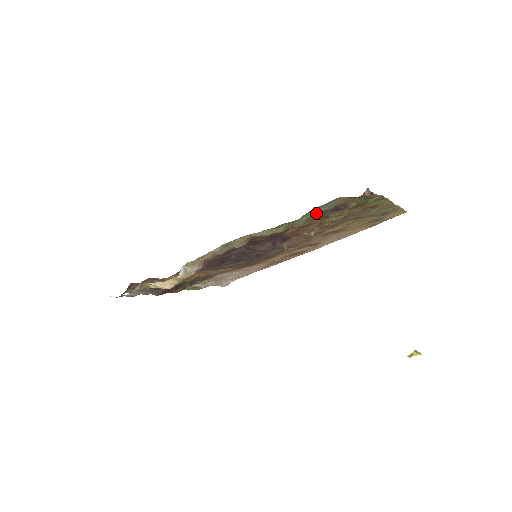
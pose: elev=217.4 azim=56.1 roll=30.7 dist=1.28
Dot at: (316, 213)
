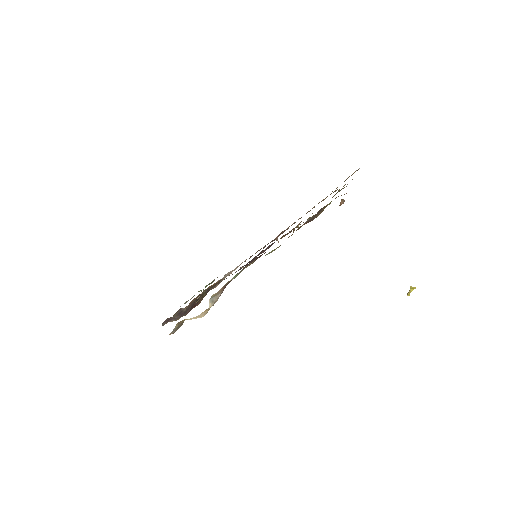
Dot at: (303, 224)
